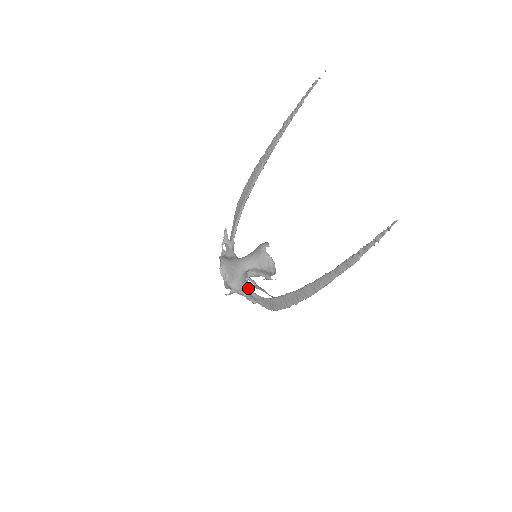
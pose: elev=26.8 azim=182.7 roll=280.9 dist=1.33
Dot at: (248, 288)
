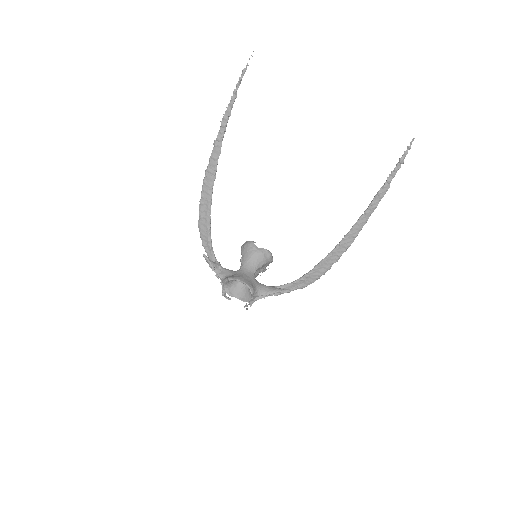
Dot at: (270, 286)
